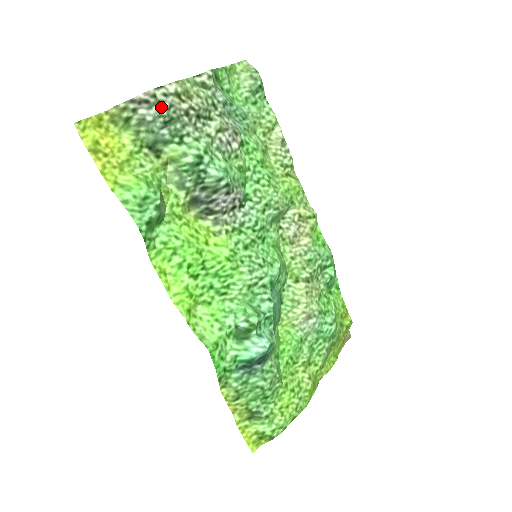
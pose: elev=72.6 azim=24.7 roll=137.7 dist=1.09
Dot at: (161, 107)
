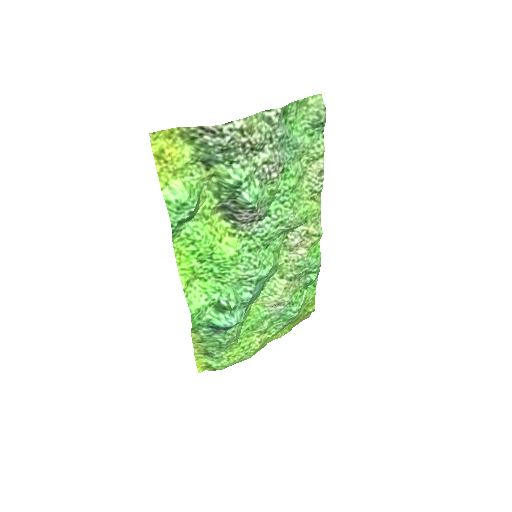
Dot at: (223, 139)
